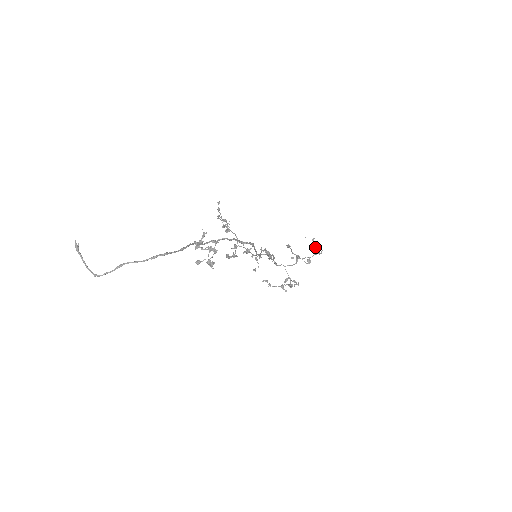
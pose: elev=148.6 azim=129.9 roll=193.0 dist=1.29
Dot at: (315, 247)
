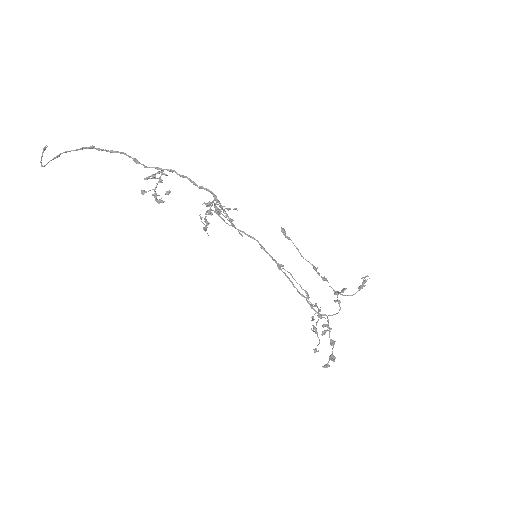
Dot at: occluded
